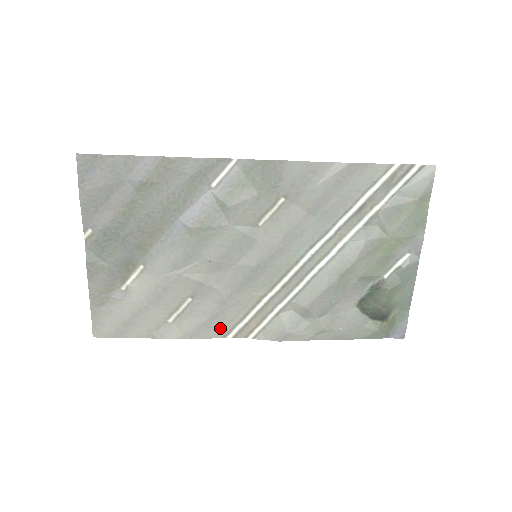
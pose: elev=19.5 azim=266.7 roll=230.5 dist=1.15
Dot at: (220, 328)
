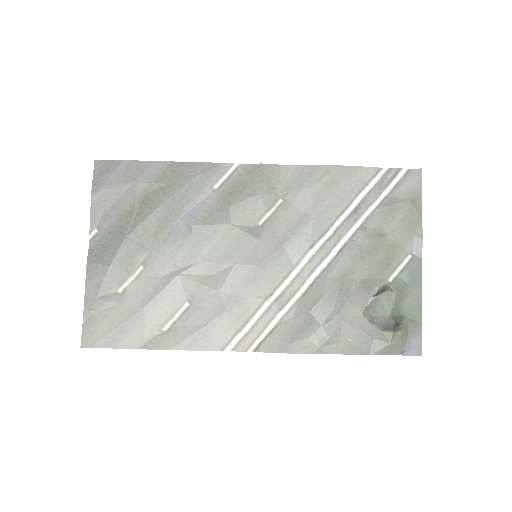
Dot at: (218, 338)
